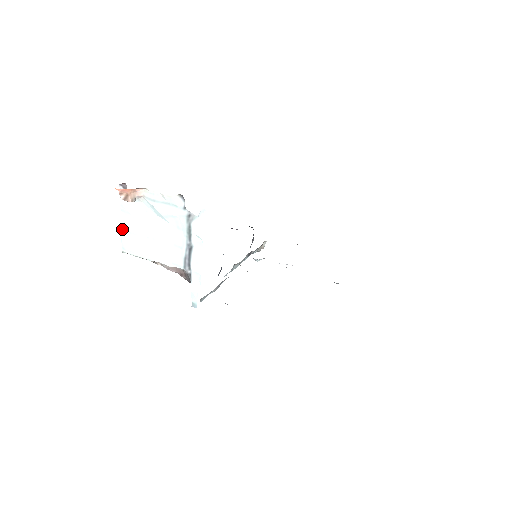
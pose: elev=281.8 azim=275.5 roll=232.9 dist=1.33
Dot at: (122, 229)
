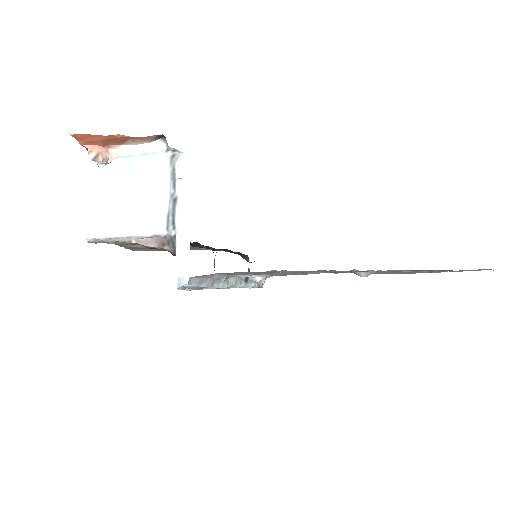
Dot at: (88, 208)
